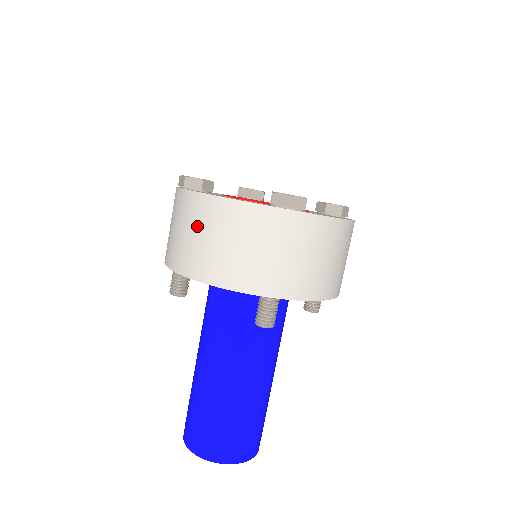
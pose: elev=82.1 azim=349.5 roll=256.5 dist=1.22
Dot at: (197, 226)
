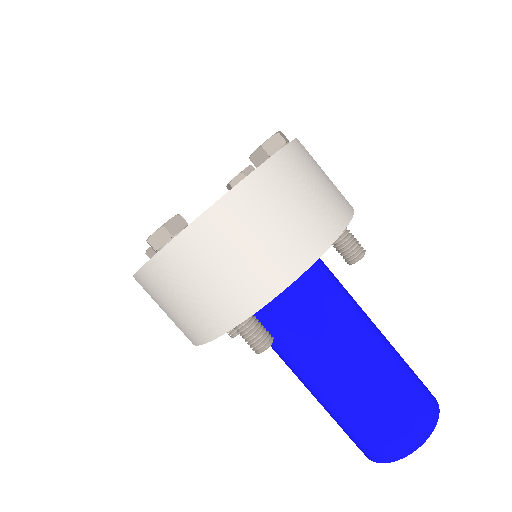
Dot at: (251, 229)
